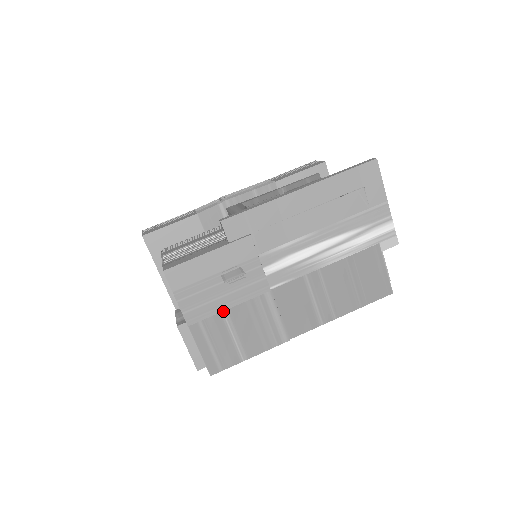
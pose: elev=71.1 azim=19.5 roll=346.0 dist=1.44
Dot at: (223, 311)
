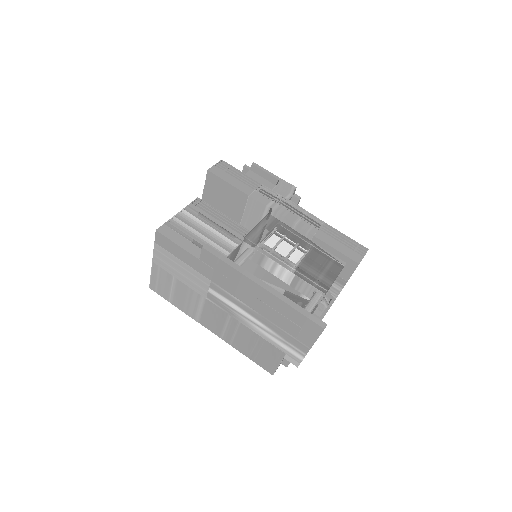
Dot at: (174, 277)
